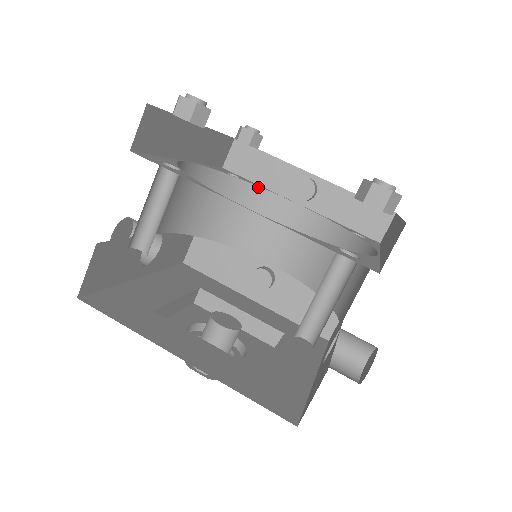
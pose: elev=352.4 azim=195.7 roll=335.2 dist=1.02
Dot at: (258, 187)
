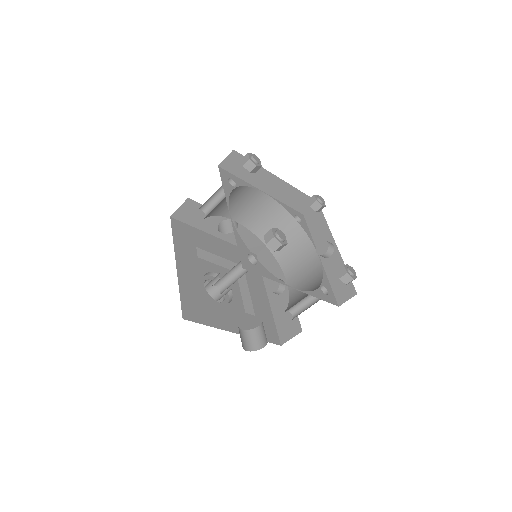
Dot at: (306, 234)
